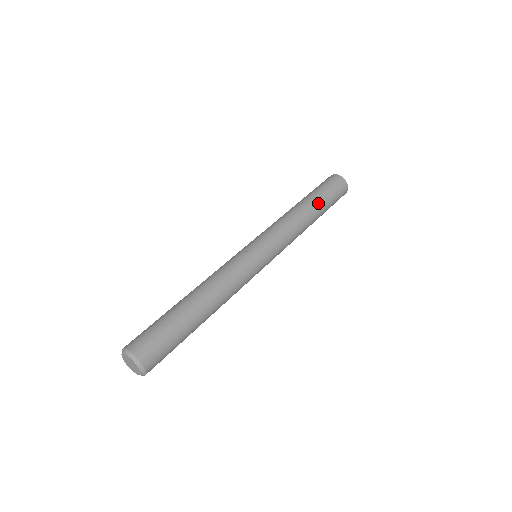
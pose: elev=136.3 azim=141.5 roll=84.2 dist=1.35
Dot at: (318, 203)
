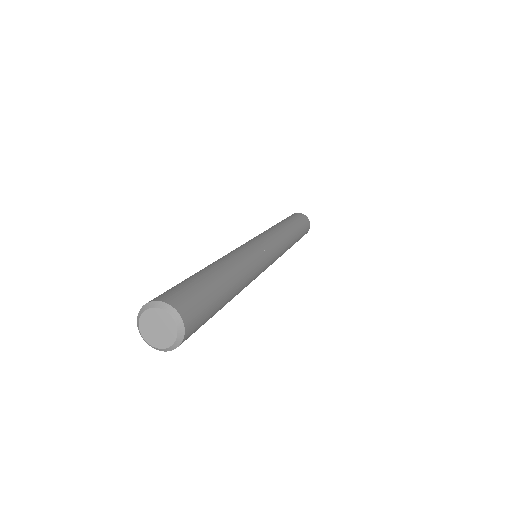
Dot at: (283, 221)
